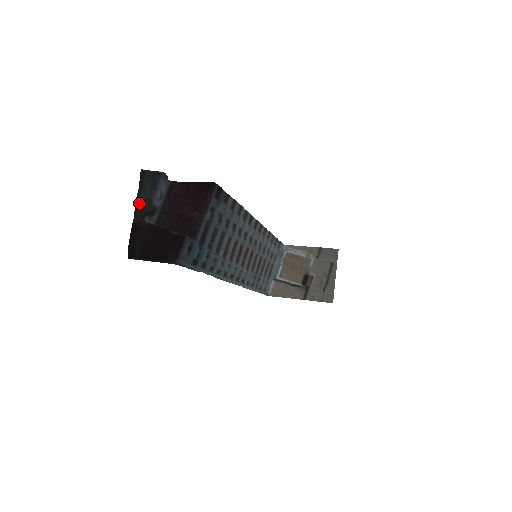
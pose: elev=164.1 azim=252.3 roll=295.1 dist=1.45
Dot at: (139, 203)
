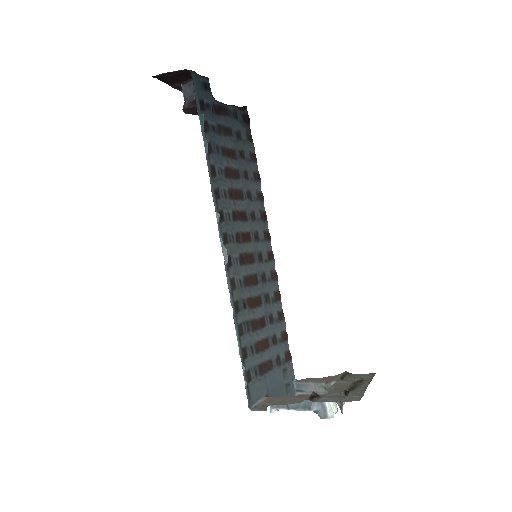
Dot at: occluded
